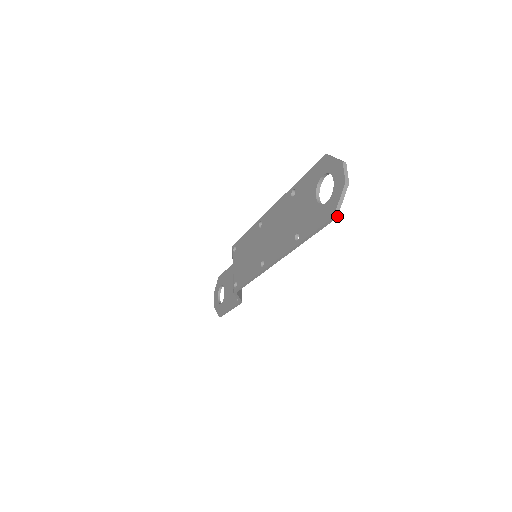
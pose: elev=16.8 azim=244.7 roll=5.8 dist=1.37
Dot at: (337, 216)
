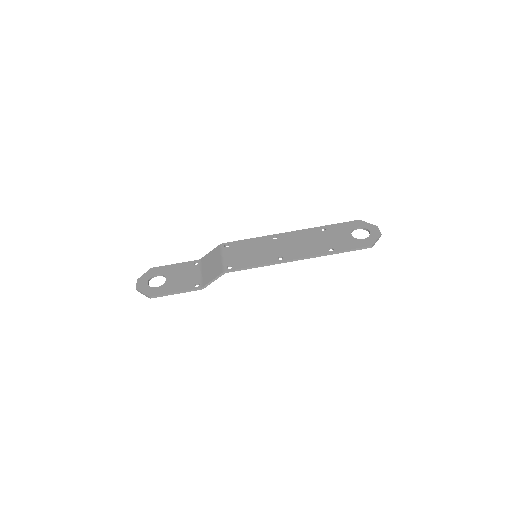
Dot at: occluded
